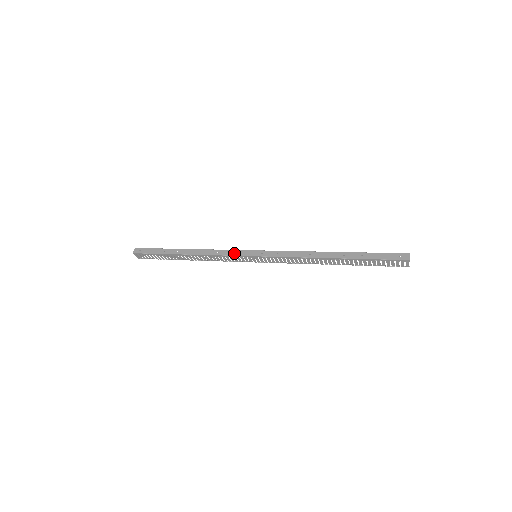
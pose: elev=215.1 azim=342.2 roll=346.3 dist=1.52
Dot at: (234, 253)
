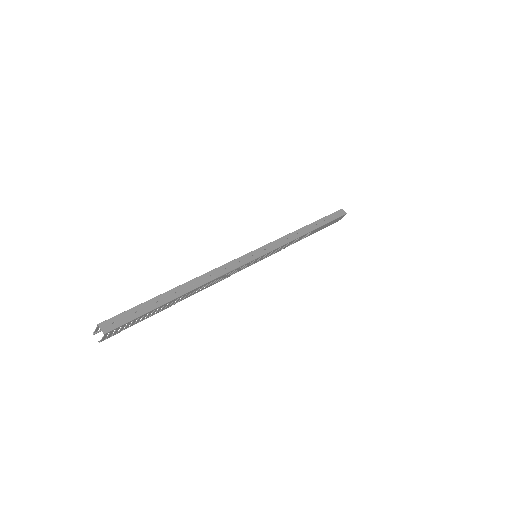
Dot at: (242, 261)
